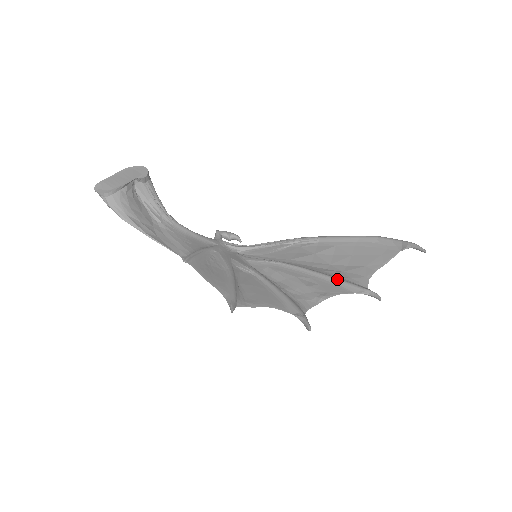
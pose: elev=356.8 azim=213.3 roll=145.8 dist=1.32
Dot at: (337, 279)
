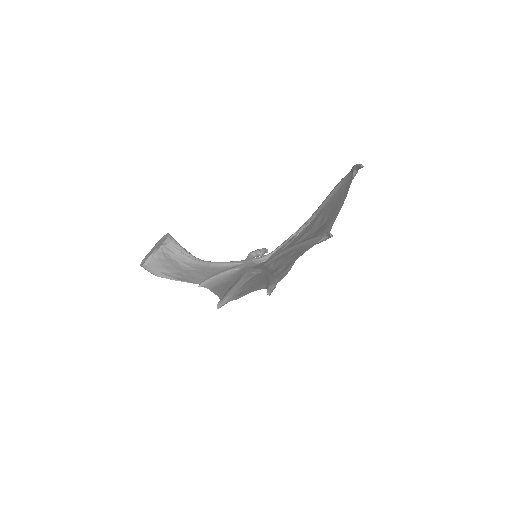
Dot at: (309, 239)
